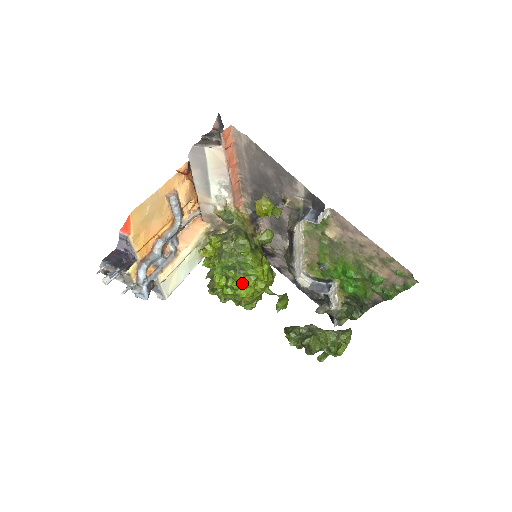
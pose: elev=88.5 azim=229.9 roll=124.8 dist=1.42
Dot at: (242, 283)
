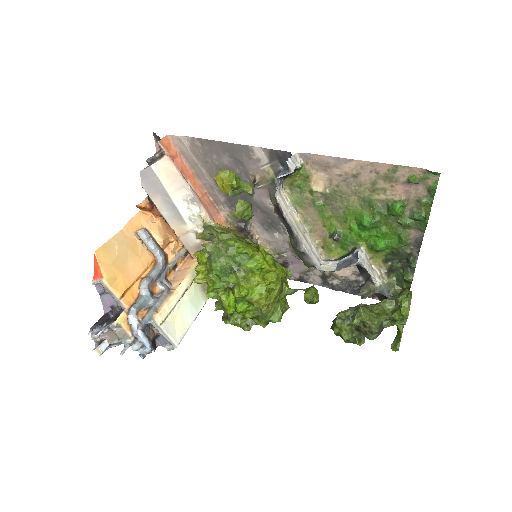
Dot at: (248, 283)
